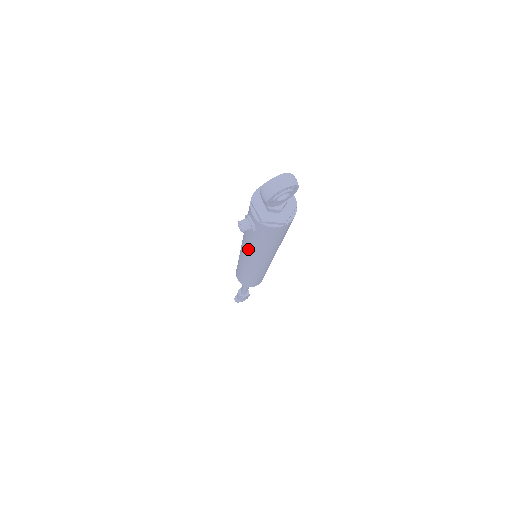
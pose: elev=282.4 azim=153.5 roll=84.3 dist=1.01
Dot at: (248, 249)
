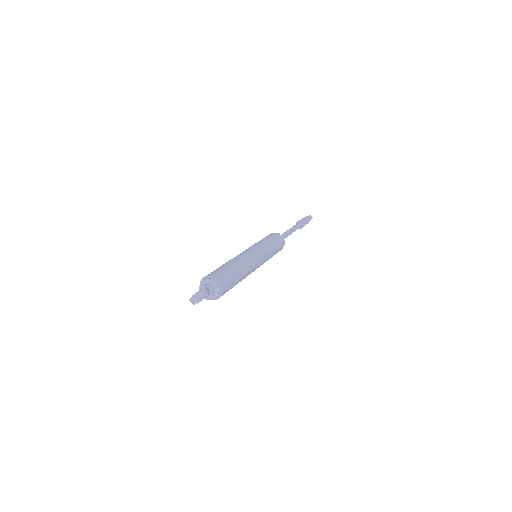
Dot at: occluded
